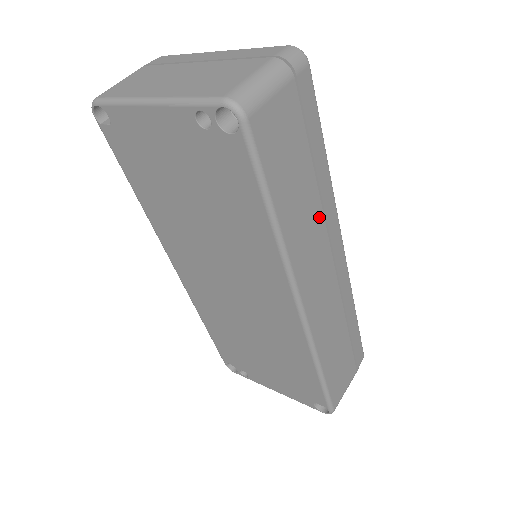
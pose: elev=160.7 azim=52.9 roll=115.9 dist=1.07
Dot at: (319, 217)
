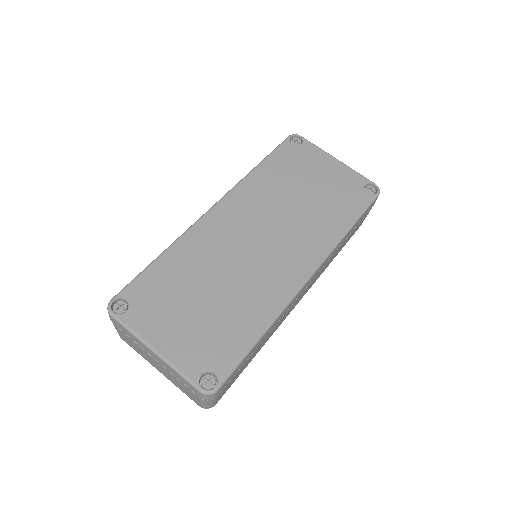
Dot at: (278, 322)
